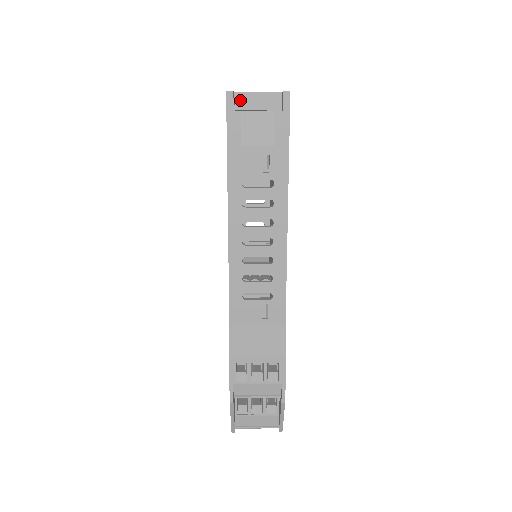
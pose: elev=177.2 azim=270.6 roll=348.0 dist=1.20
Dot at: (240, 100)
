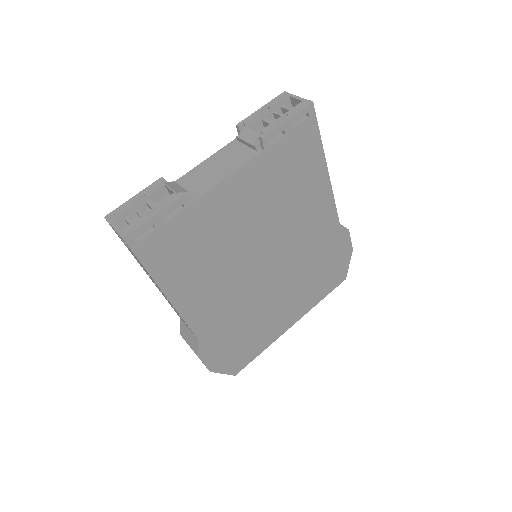
Dot at: (111, 226)
